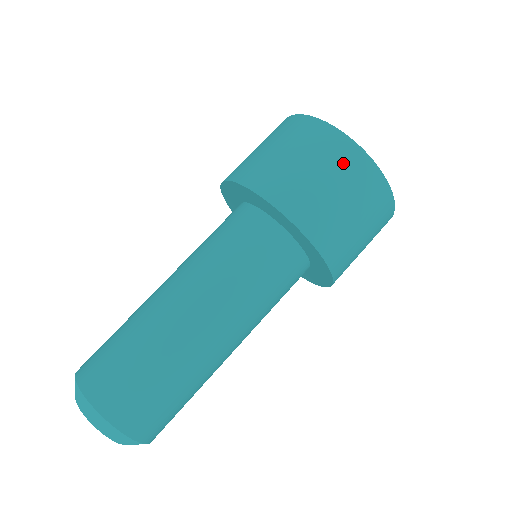
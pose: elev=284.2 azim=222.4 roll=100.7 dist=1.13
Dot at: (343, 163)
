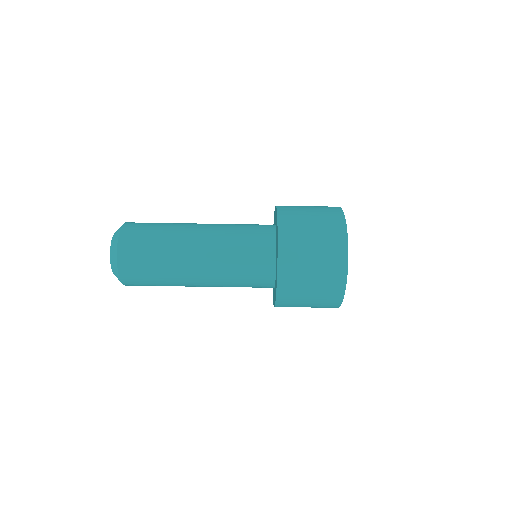
Dot at: (327, 298)
